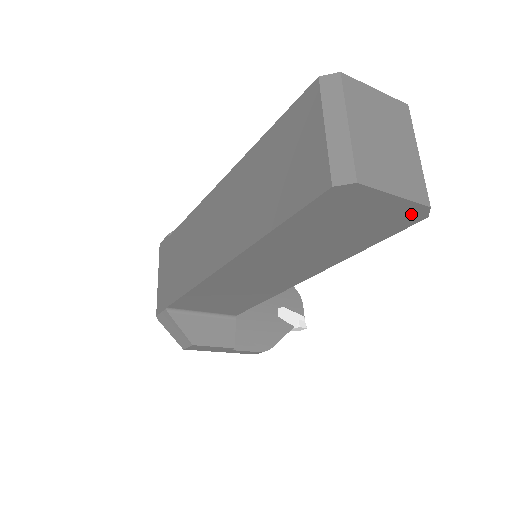
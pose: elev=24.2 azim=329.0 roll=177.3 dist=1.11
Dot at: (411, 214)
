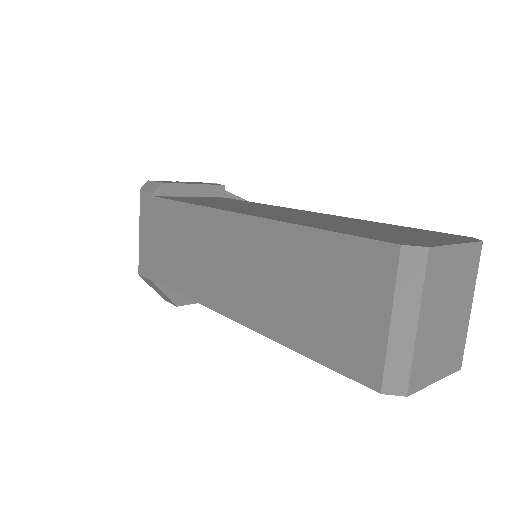
Dot at: occluded
